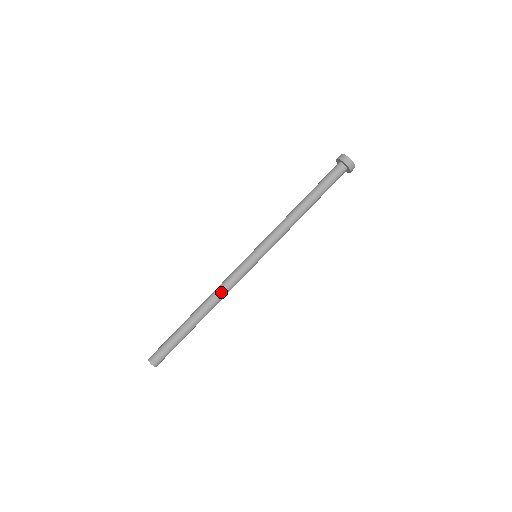
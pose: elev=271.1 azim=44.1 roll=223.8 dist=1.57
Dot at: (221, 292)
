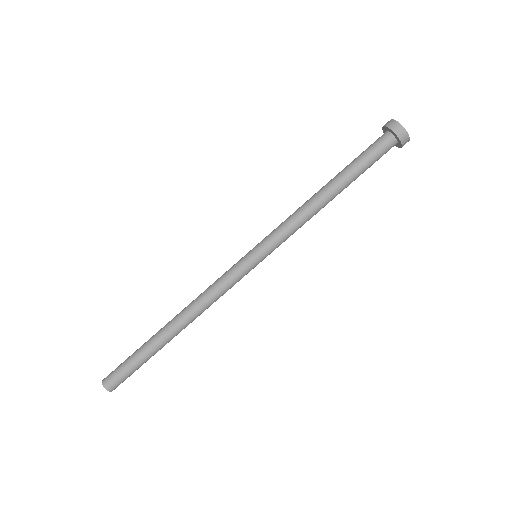
Dot at: (201, 298)
